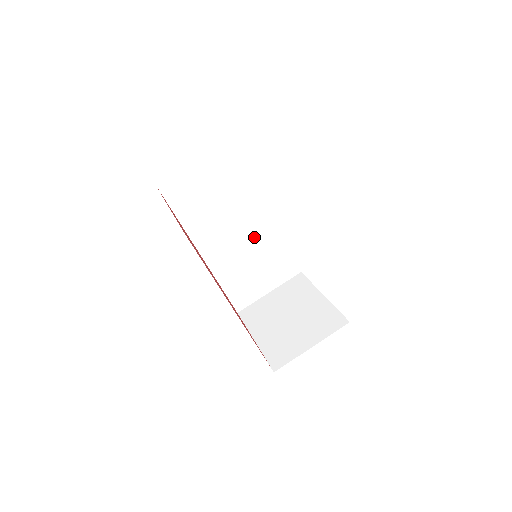
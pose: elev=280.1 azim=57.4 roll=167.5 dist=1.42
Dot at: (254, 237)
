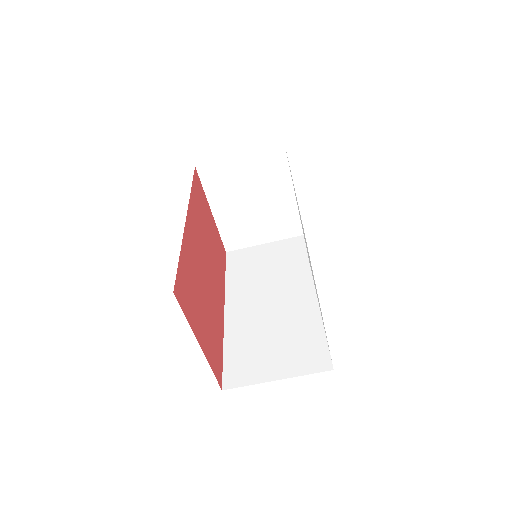
Dot at: occluded
